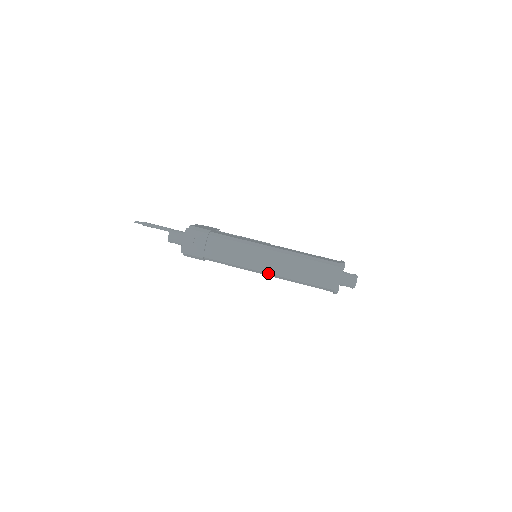
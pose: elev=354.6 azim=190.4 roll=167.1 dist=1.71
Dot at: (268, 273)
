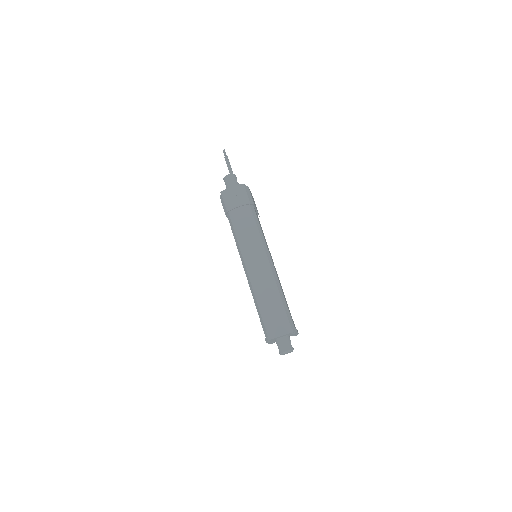
Dot at: (248, 272)
